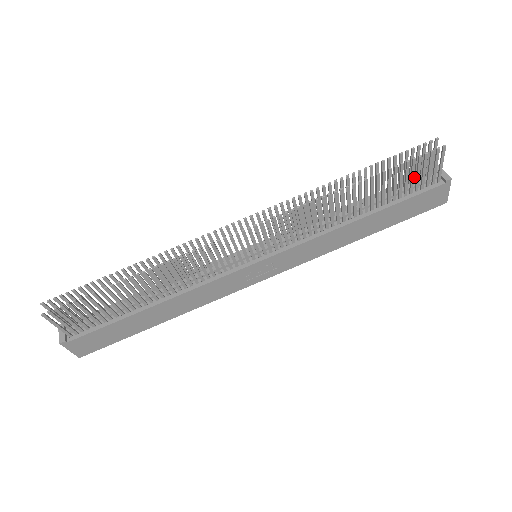
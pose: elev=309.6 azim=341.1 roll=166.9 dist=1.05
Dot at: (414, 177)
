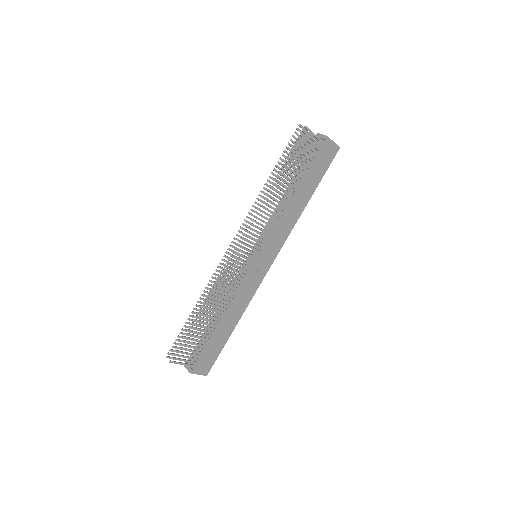
Dot at: (308, 150)
